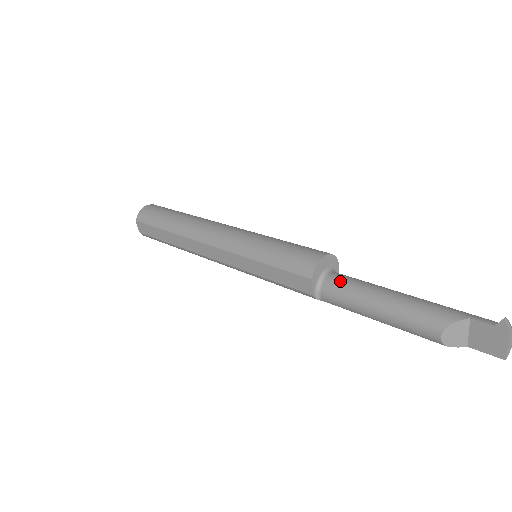
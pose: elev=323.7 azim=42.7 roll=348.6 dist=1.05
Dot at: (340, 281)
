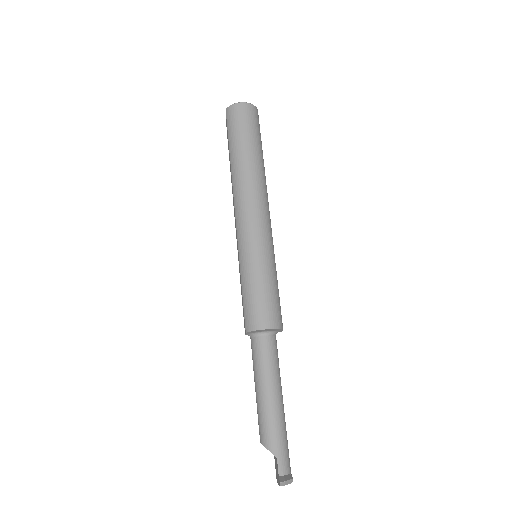
Dot at: (261, 350)
